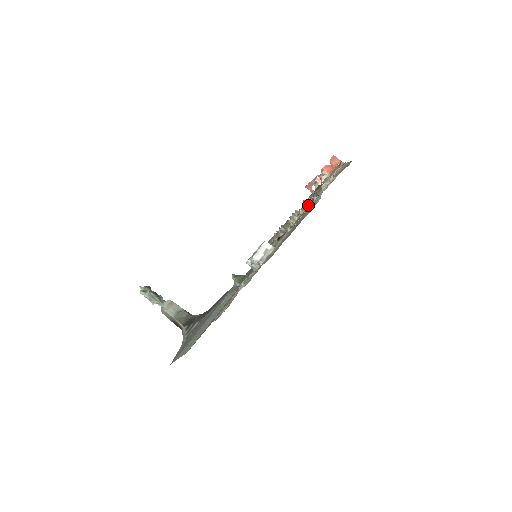
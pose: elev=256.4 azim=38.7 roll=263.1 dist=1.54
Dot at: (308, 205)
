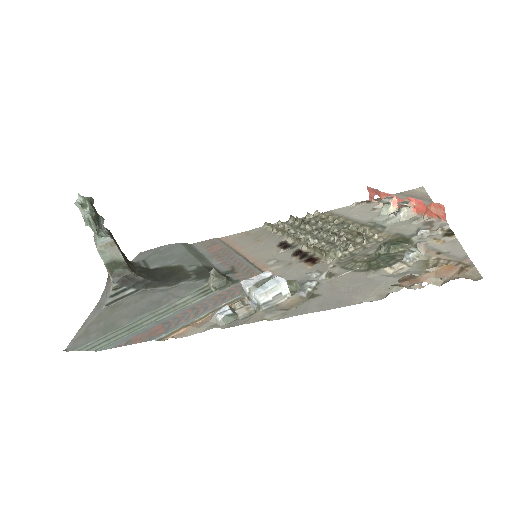
Dot at: (364, 243)
